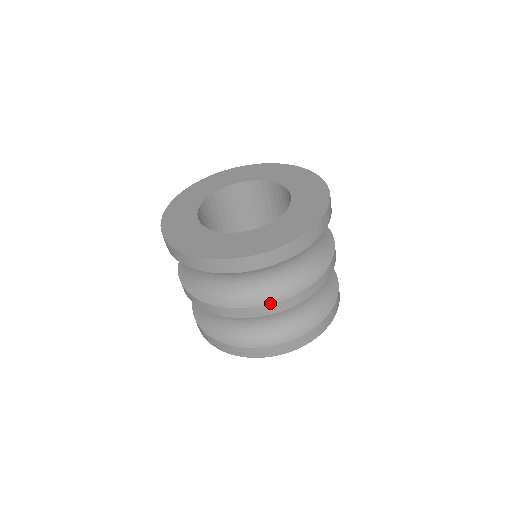
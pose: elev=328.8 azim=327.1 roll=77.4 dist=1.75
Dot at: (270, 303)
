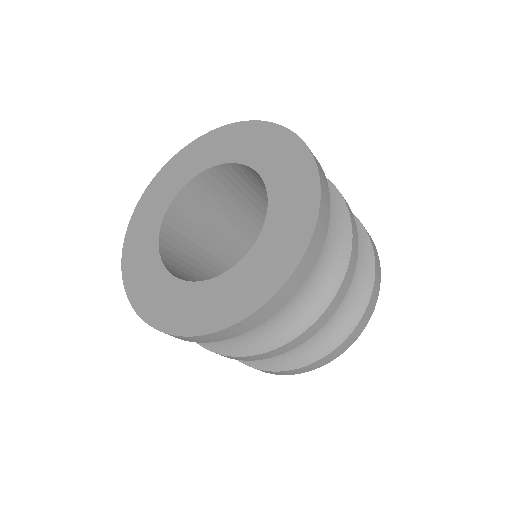
Dot at: (316, 319)
